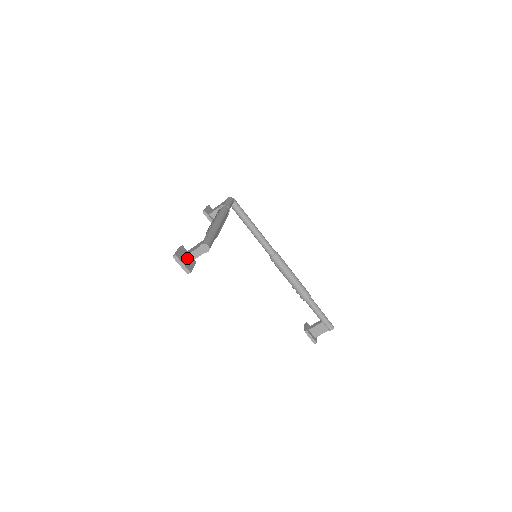
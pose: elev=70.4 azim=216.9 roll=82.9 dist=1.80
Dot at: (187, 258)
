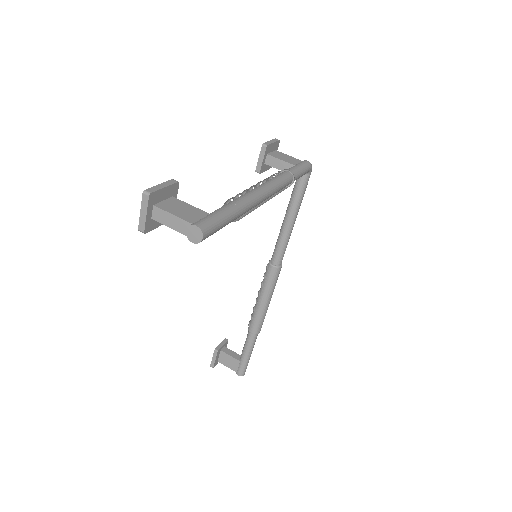
Dot at: (161, 213)
